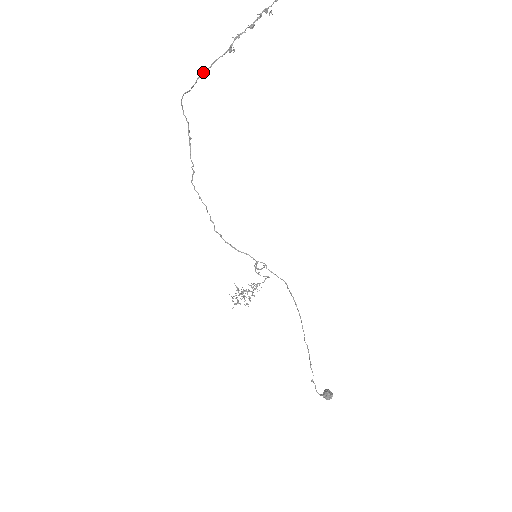
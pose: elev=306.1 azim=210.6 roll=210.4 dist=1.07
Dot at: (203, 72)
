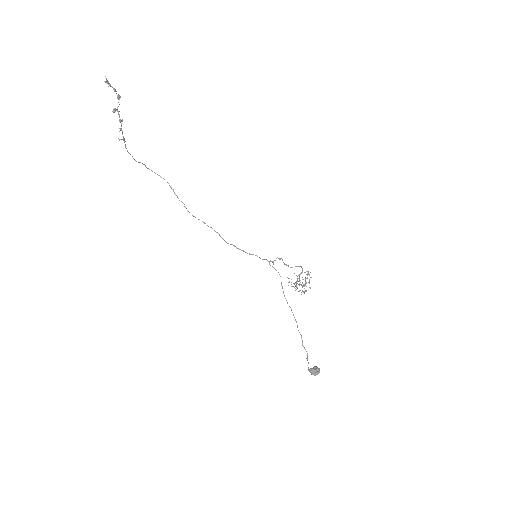
Dot at: (130, 154)
